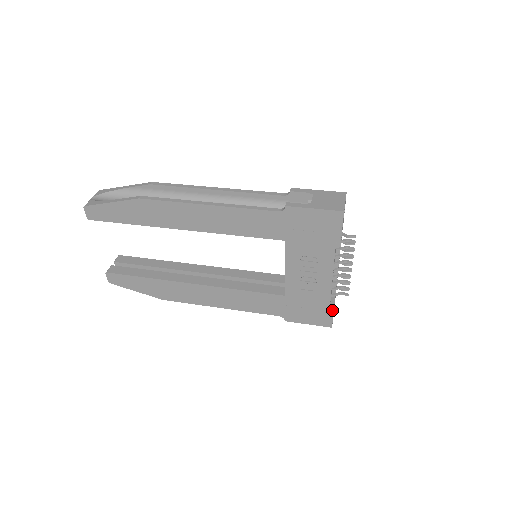
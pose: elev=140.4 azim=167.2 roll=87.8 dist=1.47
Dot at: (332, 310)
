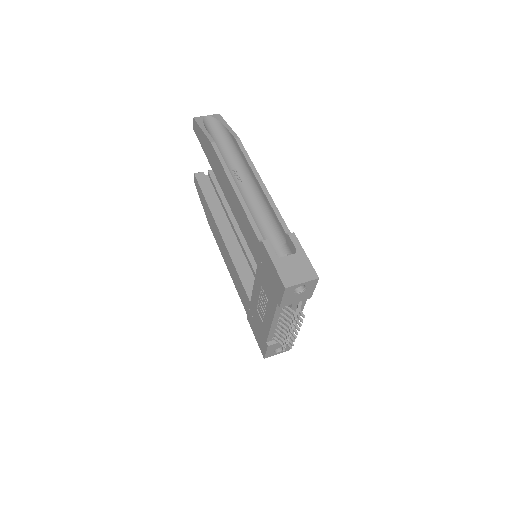
Dot at: (267, 347)
